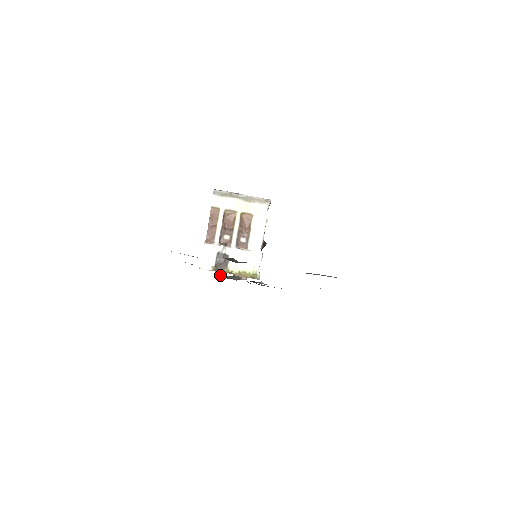
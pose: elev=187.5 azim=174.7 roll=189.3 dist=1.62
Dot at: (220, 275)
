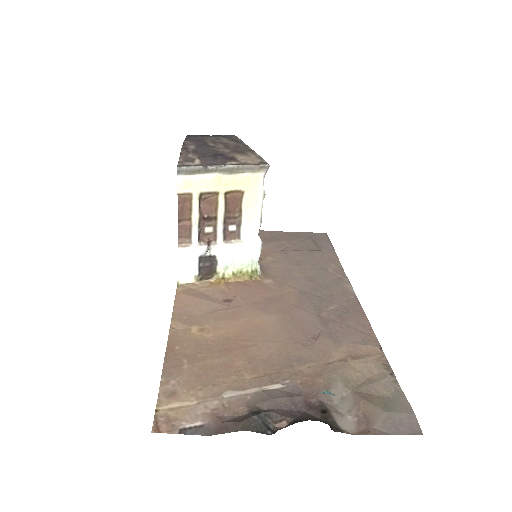
Dot at: occluded
